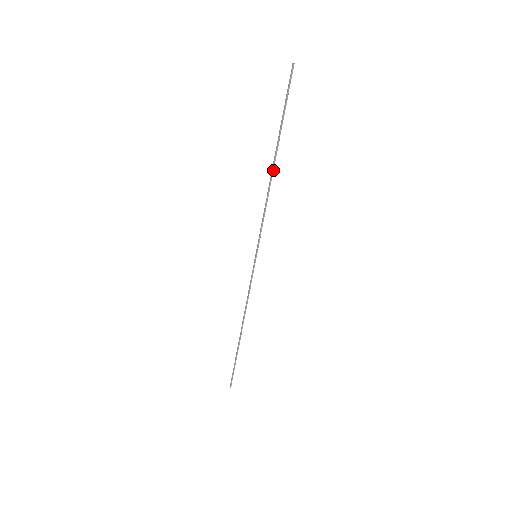
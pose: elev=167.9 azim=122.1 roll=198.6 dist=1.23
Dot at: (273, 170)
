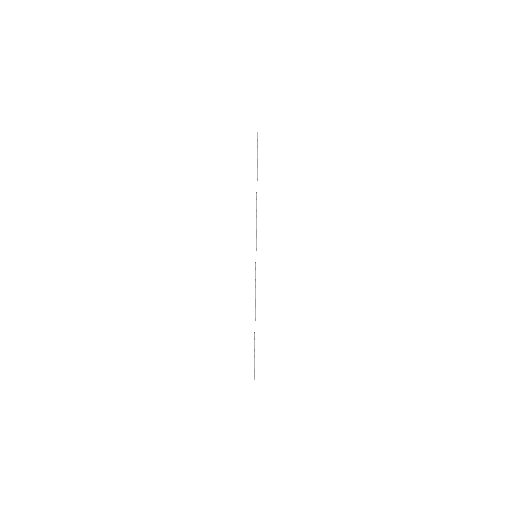
Dot at: occluded
